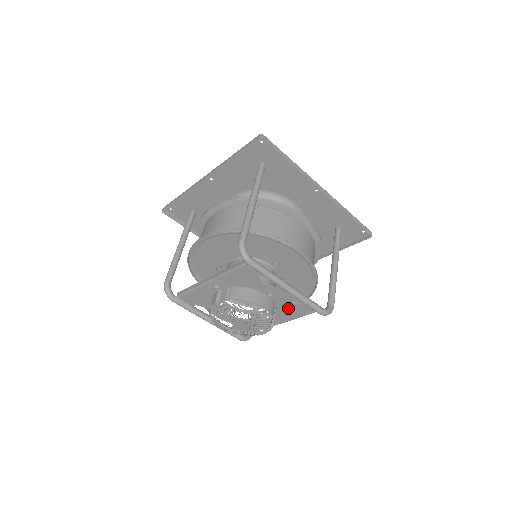
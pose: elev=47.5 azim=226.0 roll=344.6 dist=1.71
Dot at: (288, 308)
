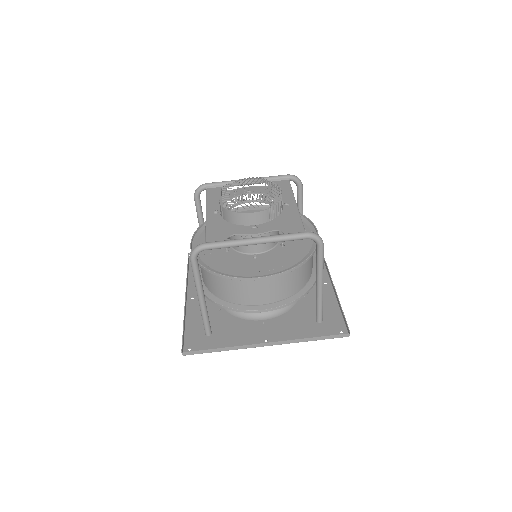
Dot at: occluded
